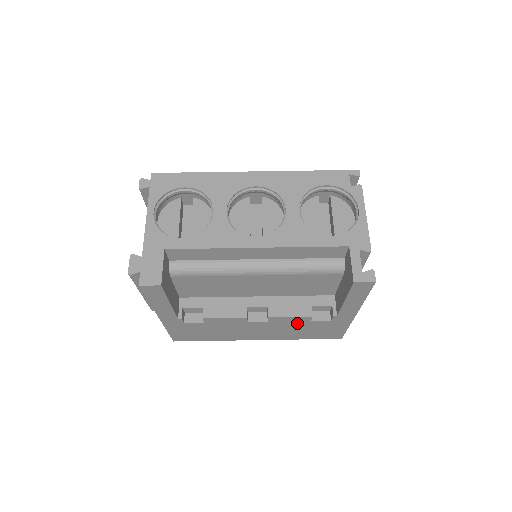
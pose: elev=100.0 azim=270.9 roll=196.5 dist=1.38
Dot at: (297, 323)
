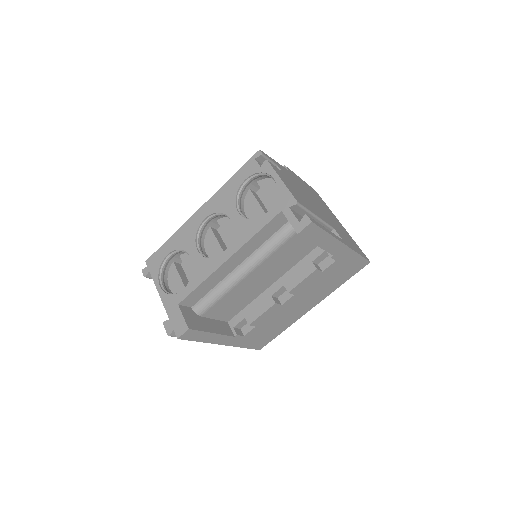
Dot at: (316, 280)
